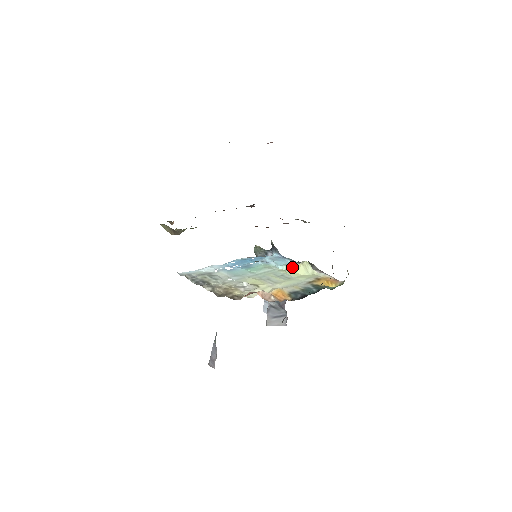
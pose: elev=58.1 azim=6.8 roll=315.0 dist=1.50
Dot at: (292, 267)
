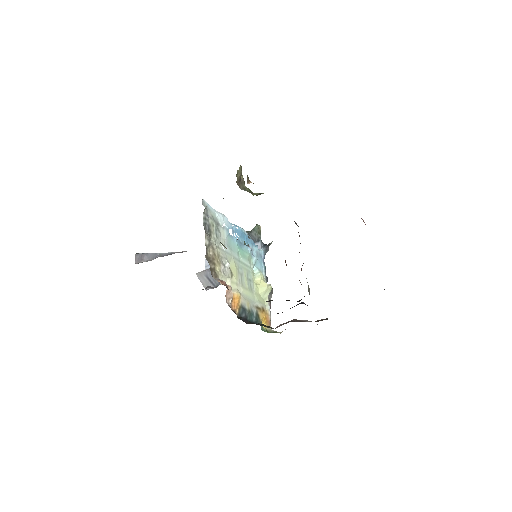
Dot at: (261, 279)
